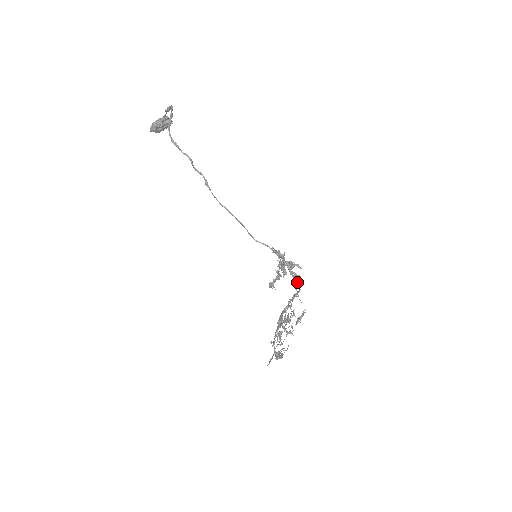
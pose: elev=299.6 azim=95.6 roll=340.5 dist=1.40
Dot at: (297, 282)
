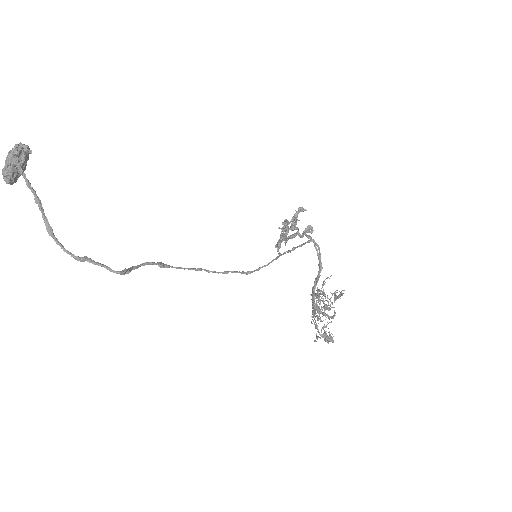
Dot at: (317, 254)
